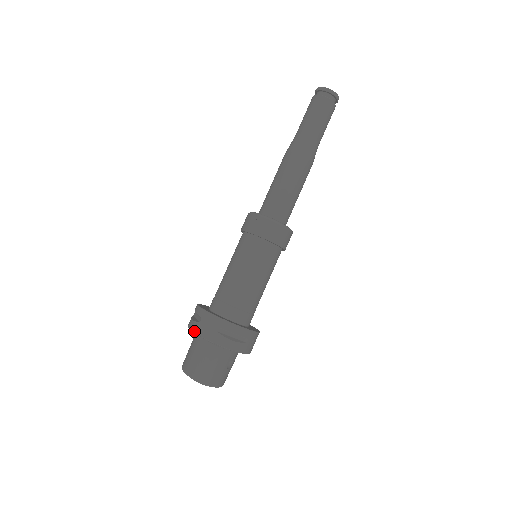
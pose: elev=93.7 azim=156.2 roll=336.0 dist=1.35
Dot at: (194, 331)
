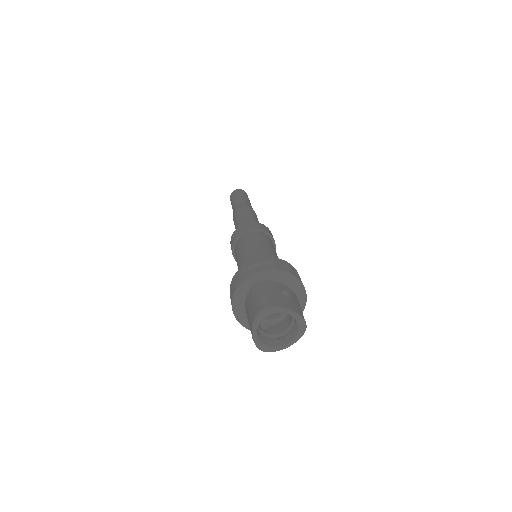
Dot at: (232, 299)
